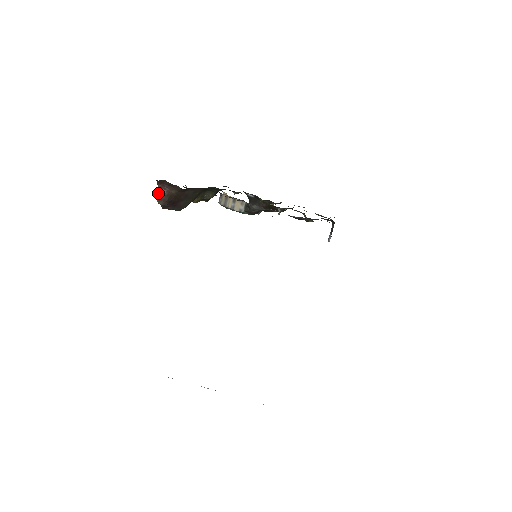
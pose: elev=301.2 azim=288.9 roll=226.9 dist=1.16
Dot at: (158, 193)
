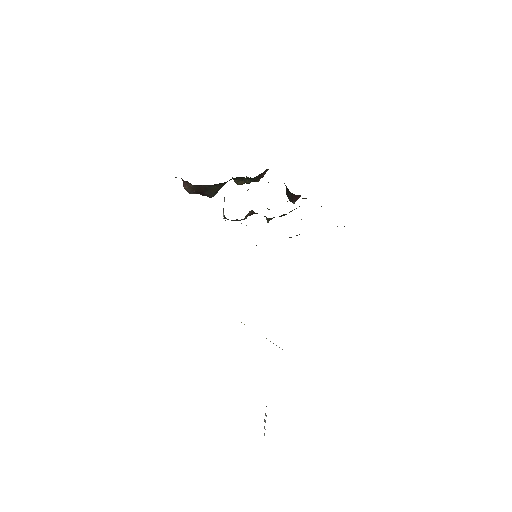
Dot at: (183, 185)
